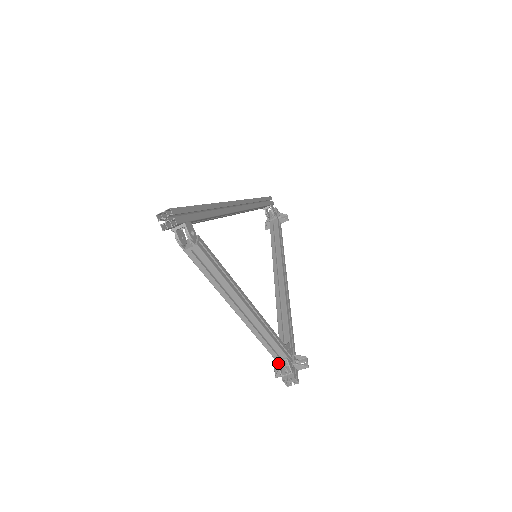
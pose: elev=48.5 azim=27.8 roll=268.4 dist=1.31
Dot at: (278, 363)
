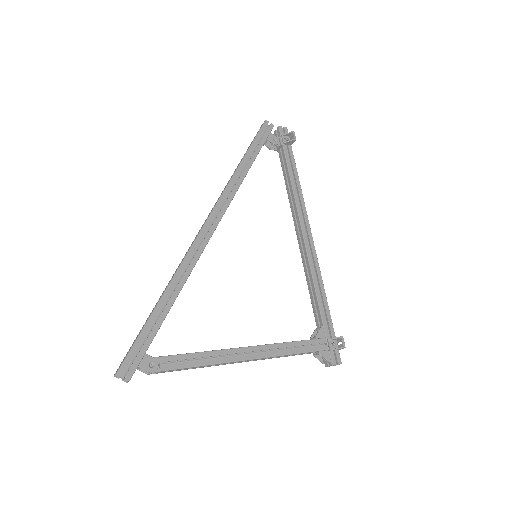
Dot at: (315, 355)
